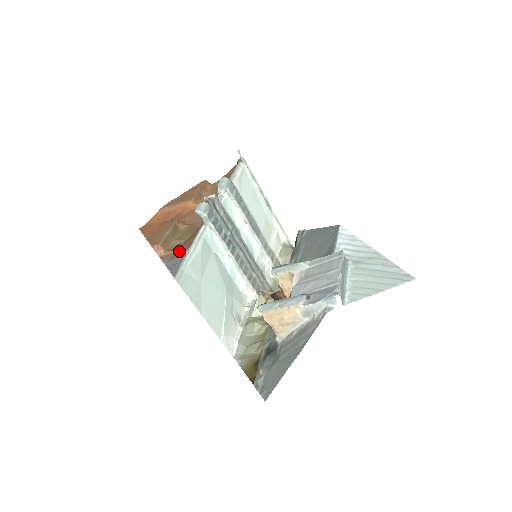
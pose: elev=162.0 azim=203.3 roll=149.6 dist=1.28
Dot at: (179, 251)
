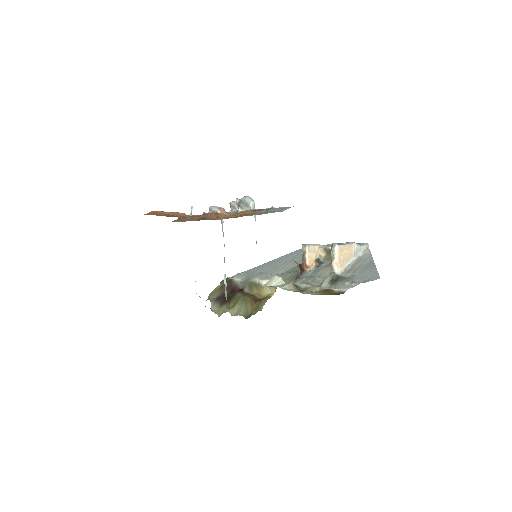
Dot at: (245, 215)
